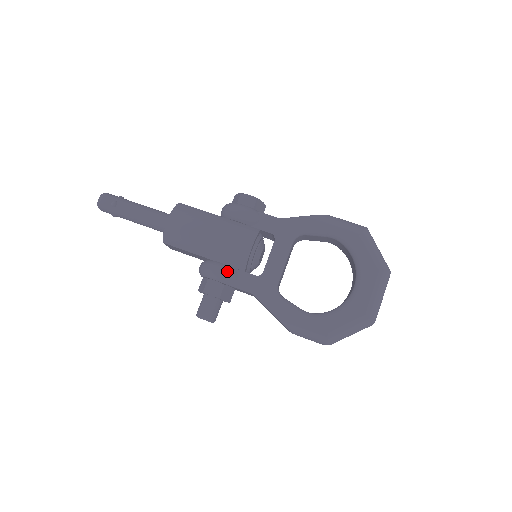
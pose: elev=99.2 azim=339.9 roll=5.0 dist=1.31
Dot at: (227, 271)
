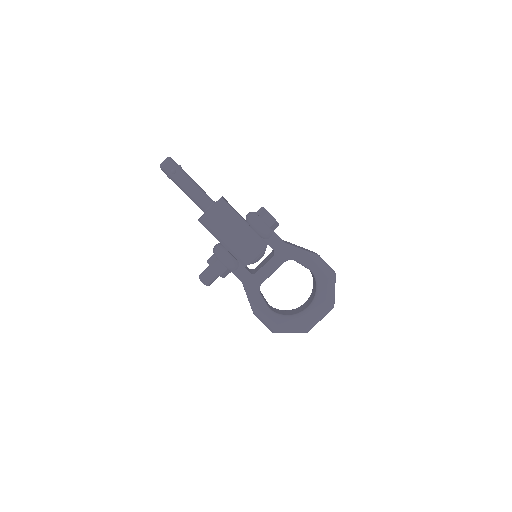
Dot at: (233, 263)
